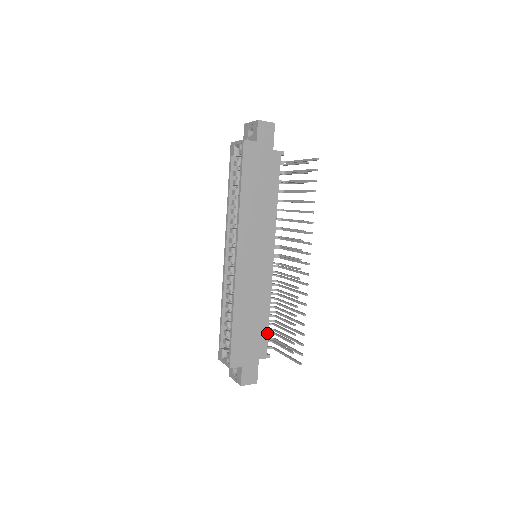
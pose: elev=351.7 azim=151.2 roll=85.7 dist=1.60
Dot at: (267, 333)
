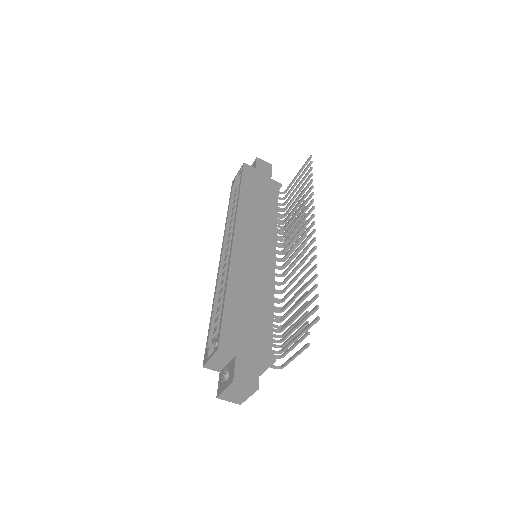
Dot at: (271, 328)
